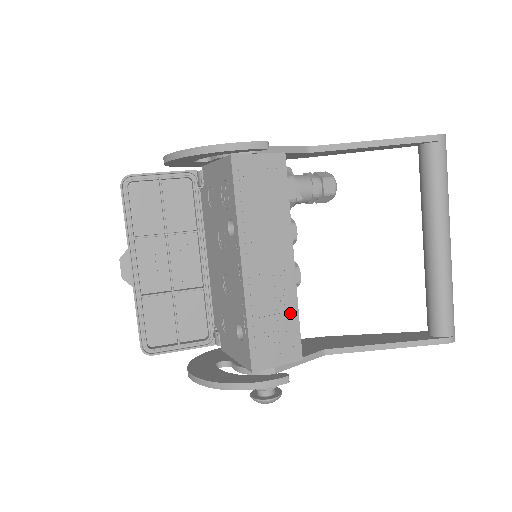
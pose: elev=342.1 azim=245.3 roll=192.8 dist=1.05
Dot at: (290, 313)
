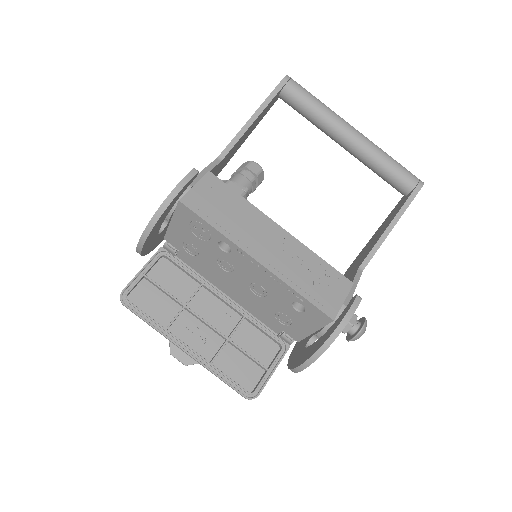
Dot at: (315, 262)
